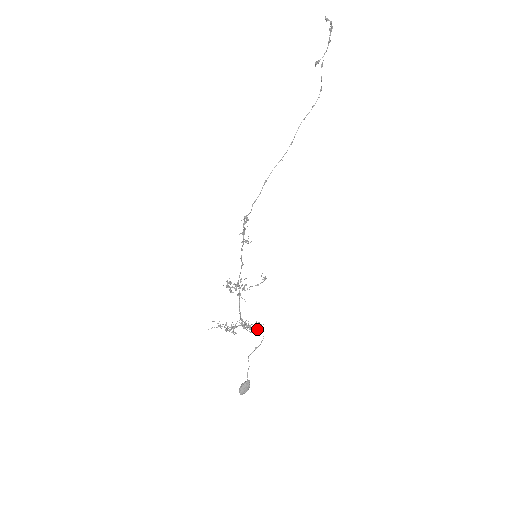
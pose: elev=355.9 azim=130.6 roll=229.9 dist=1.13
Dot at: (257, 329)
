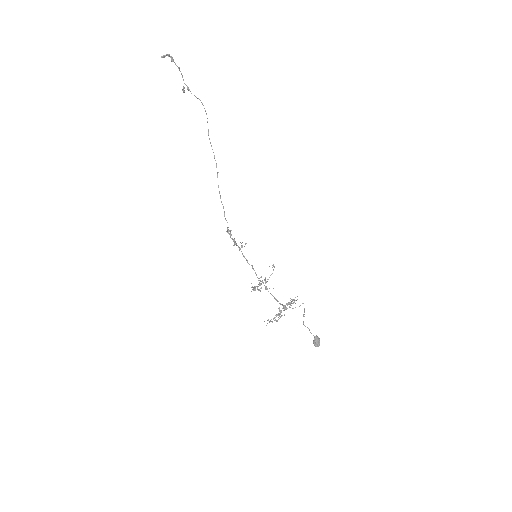
Dot at: occluded
